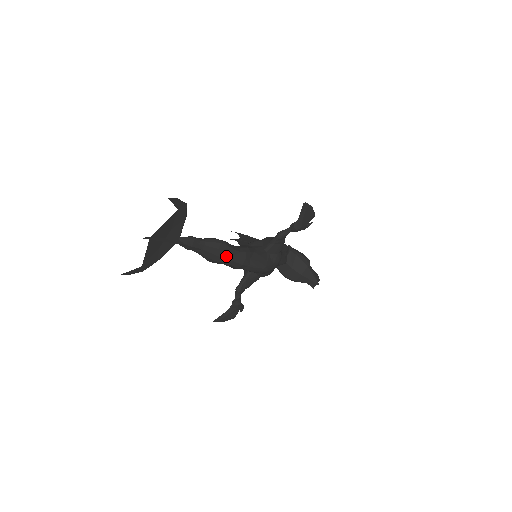
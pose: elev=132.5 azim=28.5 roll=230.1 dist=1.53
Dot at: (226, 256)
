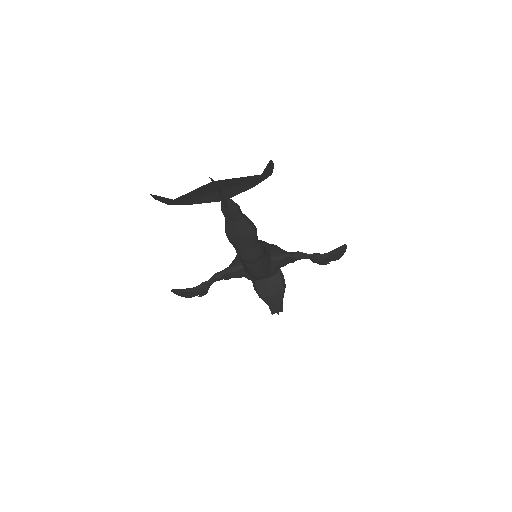
Dot at: (247, 243)
